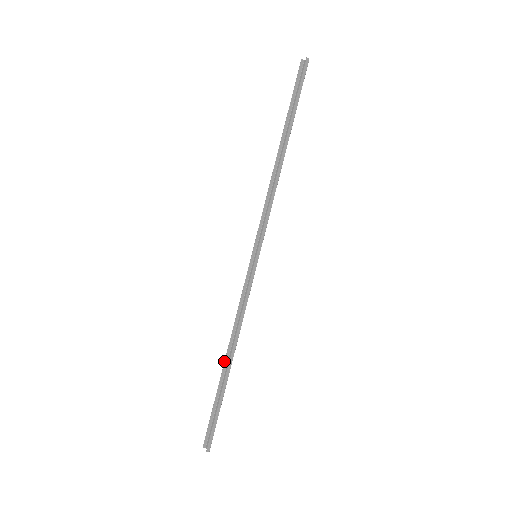
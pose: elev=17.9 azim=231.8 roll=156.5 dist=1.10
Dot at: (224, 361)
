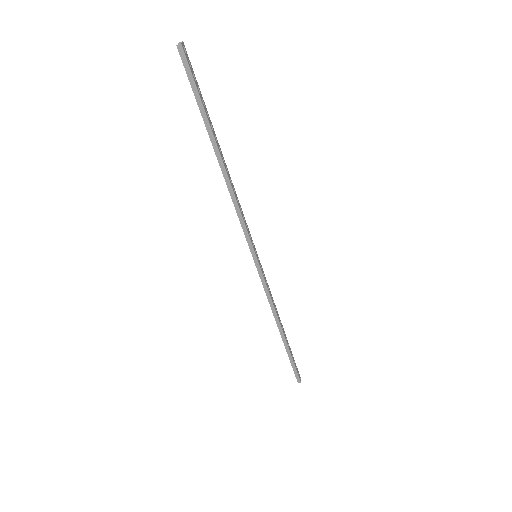
Dot at: occluded
